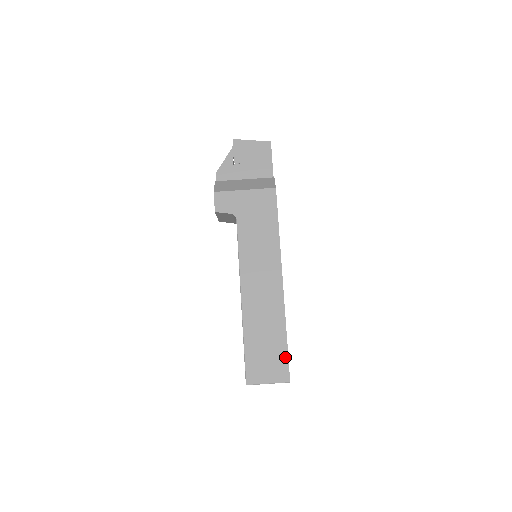
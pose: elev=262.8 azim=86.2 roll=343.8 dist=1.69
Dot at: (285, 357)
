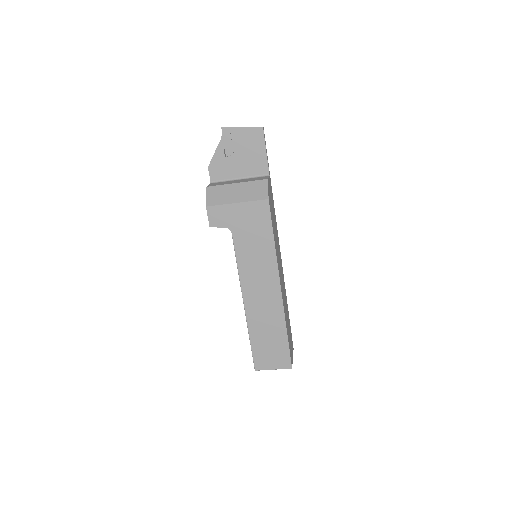
Dot at: (287, 350)
